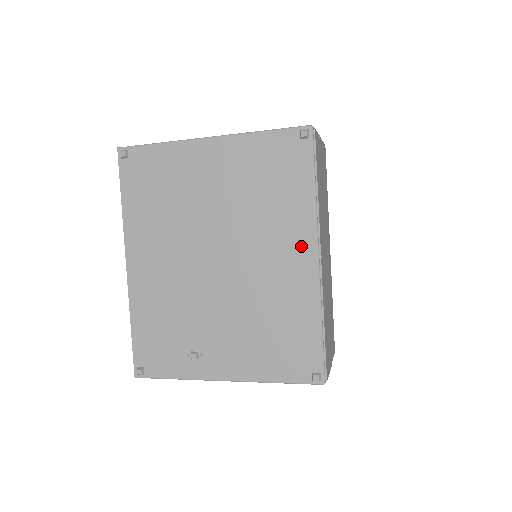
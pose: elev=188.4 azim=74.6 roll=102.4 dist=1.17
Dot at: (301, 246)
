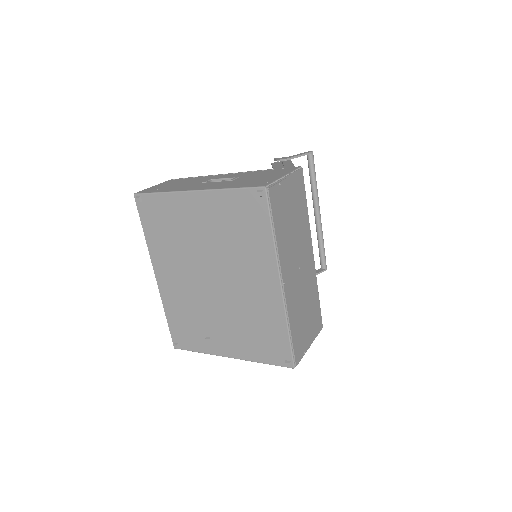
Dot at: (268, 276)
